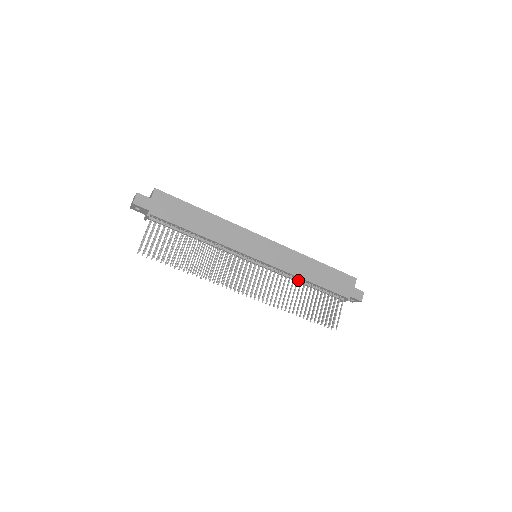
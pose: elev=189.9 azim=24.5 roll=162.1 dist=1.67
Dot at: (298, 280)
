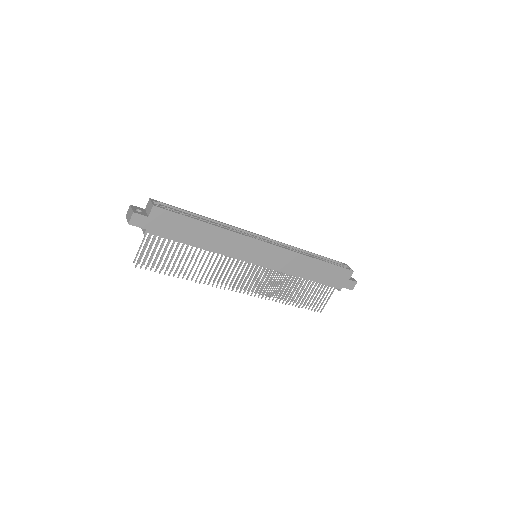
Dot at: occluded
